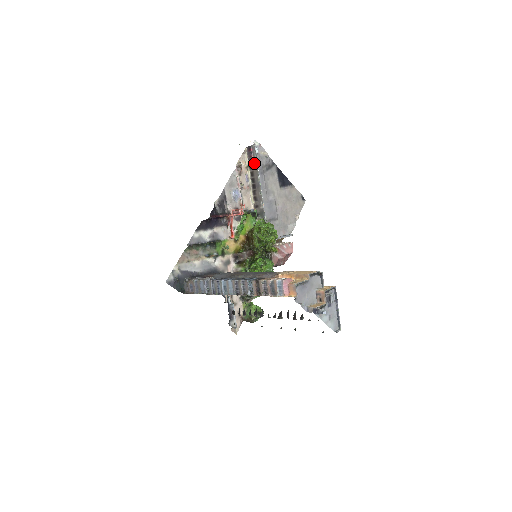
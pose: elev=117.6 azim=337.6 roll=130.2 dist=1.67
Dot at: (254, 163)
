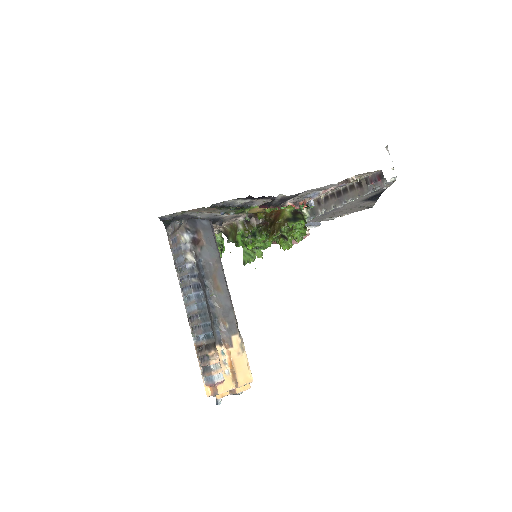
Dot at: (365, 188)
